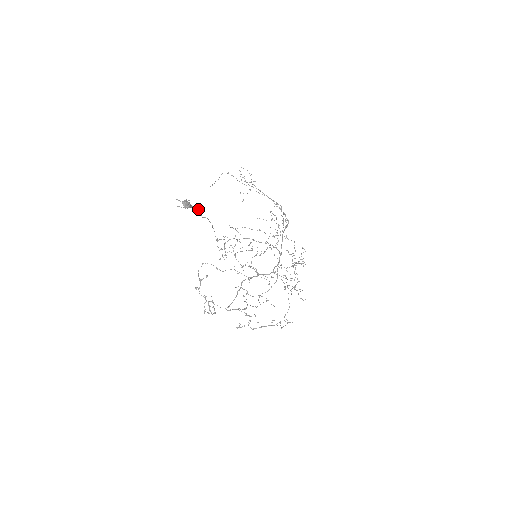
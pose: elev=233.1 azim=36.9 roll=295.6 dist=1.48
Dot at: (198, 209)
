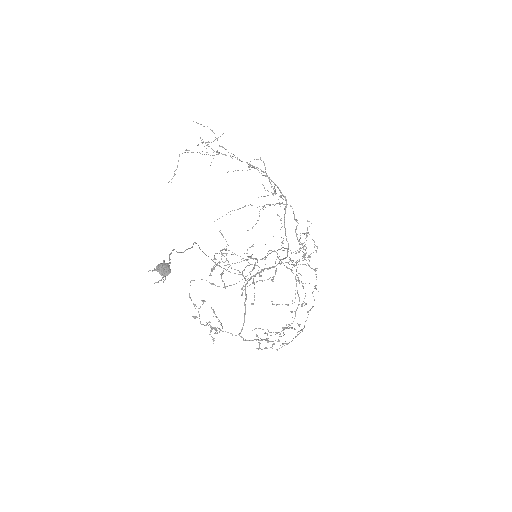
Dot at: occluded
